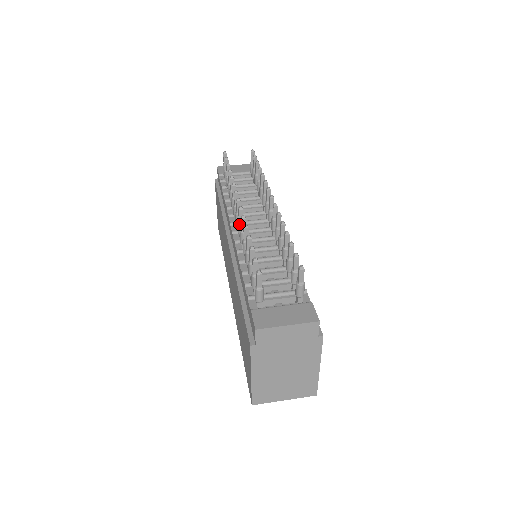
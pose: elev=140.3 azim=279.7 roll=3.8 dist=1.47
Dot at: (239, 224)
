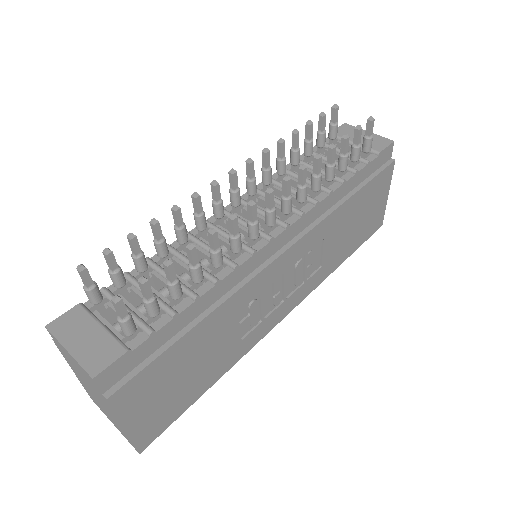
Dot at: (212, 202)
